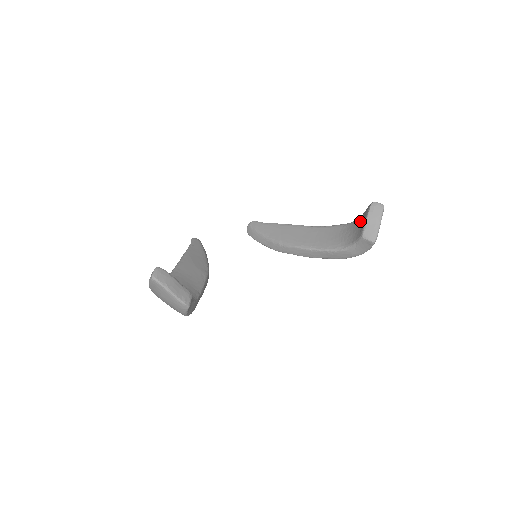
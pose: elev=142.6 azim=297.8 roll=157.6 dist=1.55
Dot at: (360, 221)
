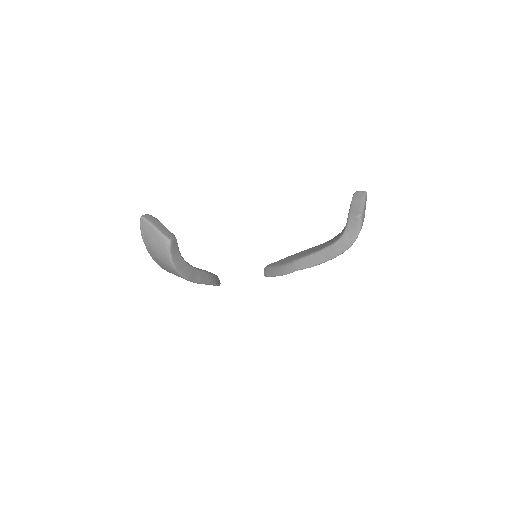
Dot at: occluded
